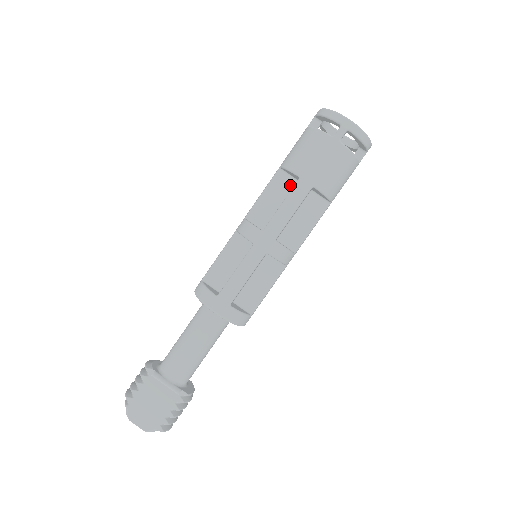
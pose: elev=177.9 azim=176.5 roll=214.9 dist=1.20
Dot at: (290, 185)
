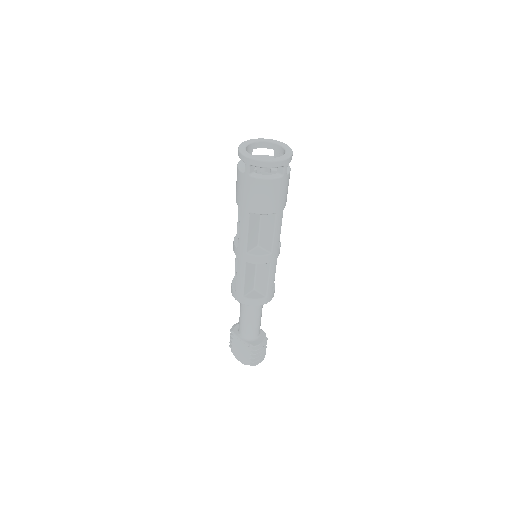
Dot at: occluded
